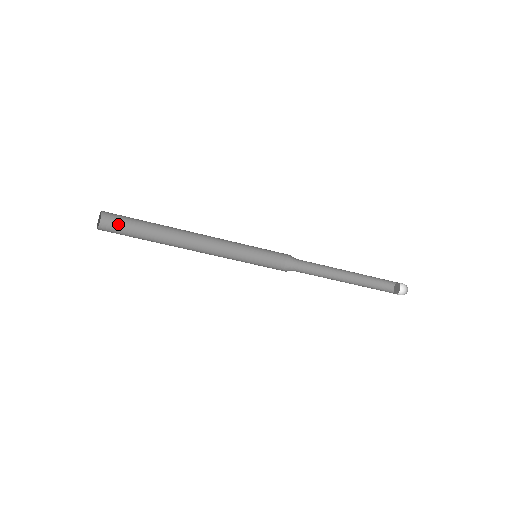
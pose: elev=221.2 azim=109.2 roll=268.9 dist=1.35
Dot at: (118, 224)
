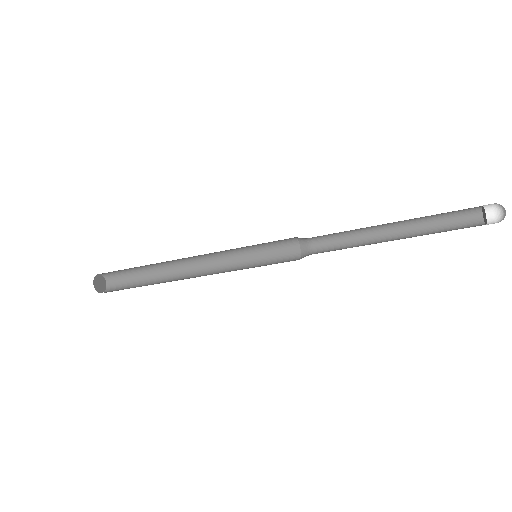
Dot at: (117, 273)
